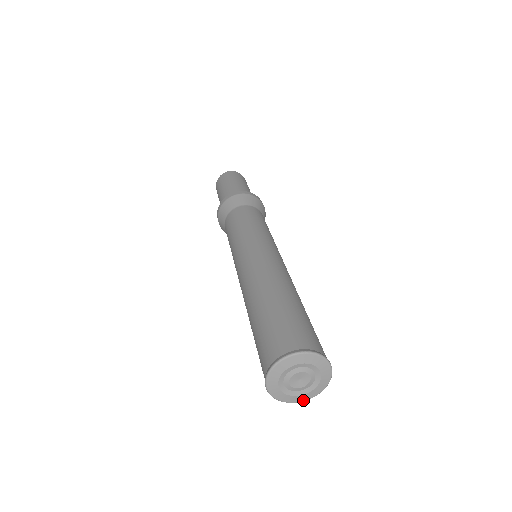
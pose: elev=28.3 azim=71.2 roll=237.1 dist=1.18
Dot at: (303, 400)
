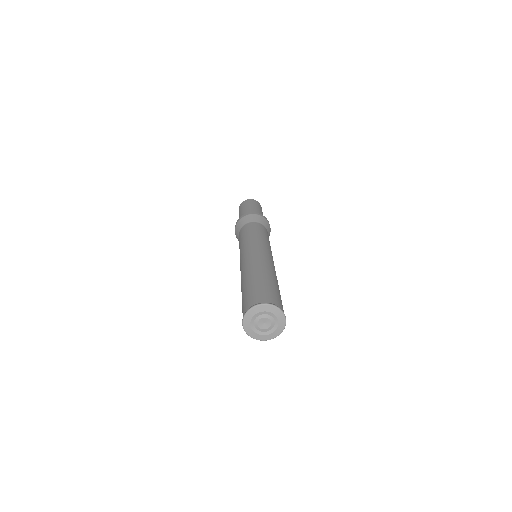
Dot at: (276, 336)
